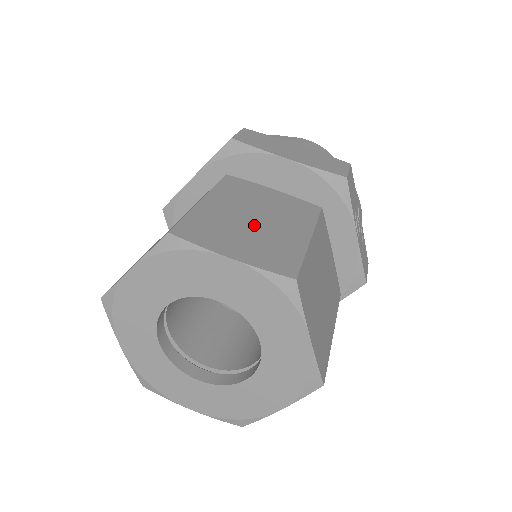
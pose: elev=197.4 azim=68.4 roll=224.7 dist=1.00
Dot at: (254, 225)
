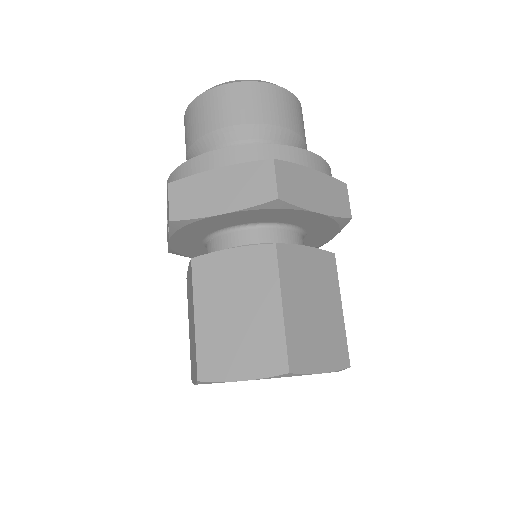
Dot at: (317, 319)
